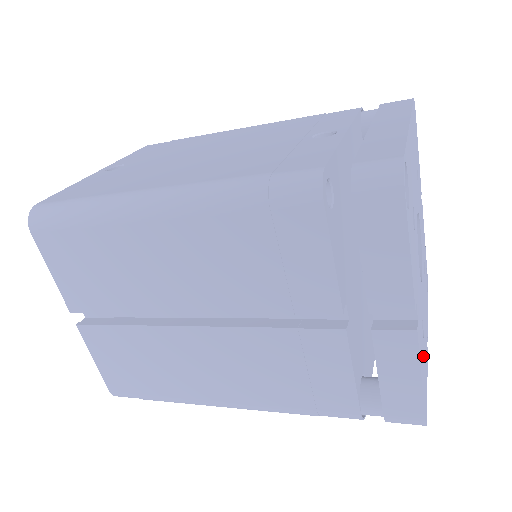
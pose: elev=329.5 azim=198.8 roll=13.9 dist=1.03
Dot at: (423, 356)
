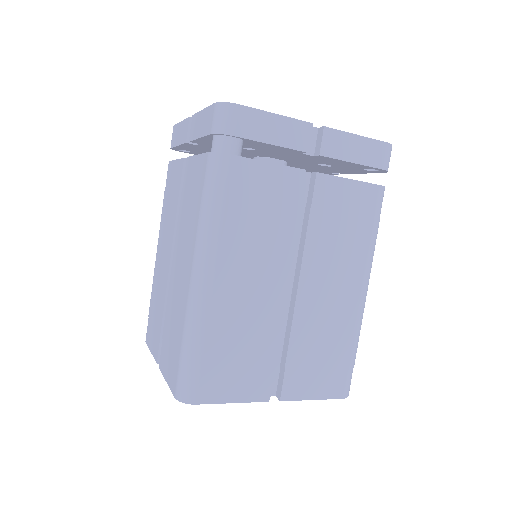
Dot at: occluded
